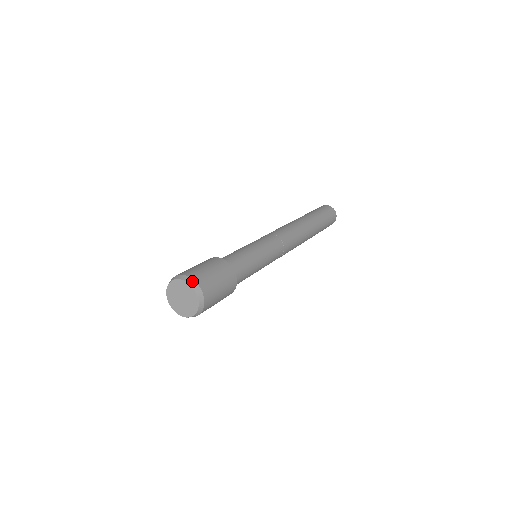
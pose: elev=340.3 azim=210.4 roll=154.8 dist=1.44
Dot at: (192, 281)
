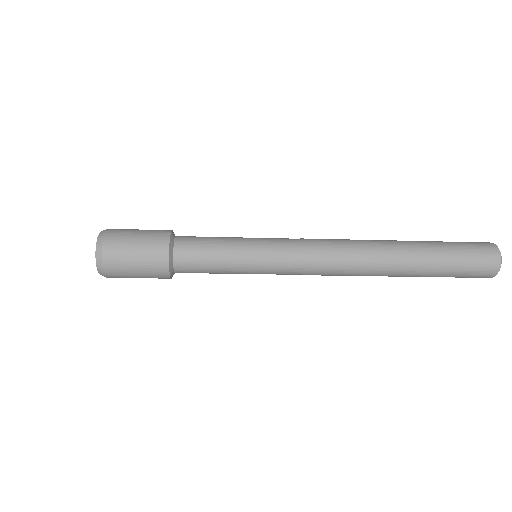
Dot at: (103, 233)
